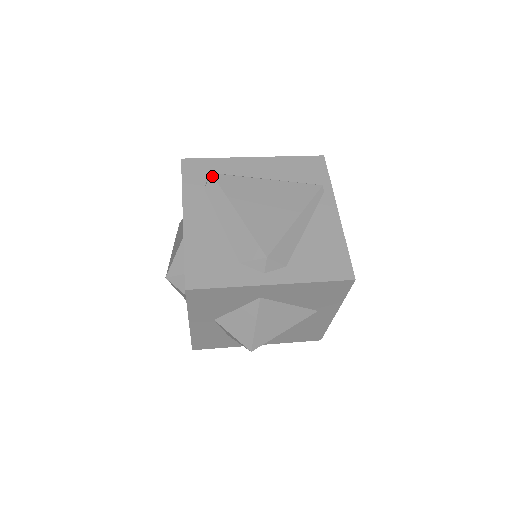
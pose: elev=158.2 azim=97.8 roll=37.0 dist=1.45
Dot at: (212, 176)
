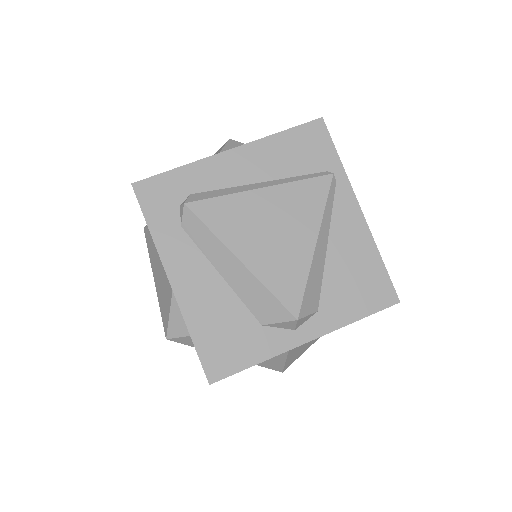
Dot at: (187, 208)
